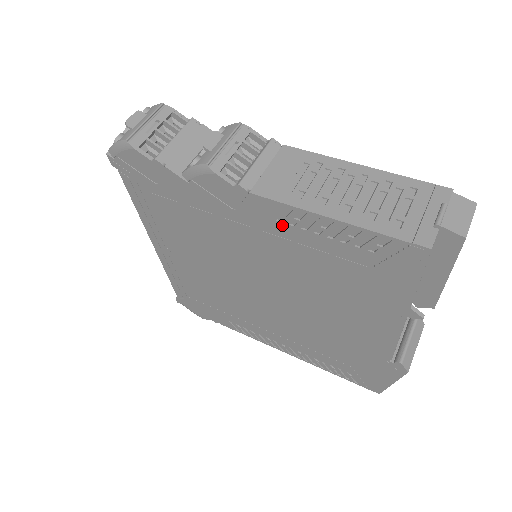
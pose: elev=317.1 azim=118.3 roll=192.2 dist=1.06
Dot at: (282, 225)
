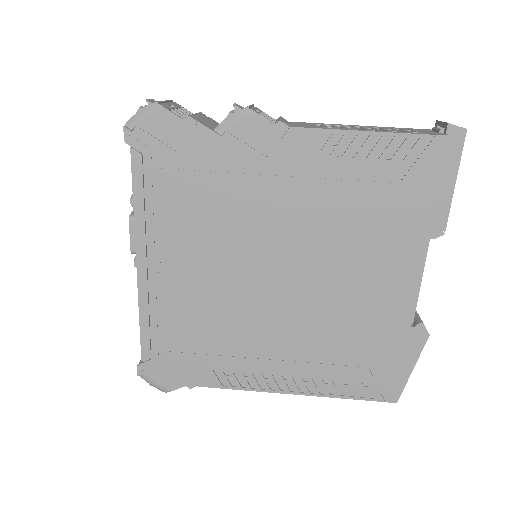
Dot at: (317, 159)
